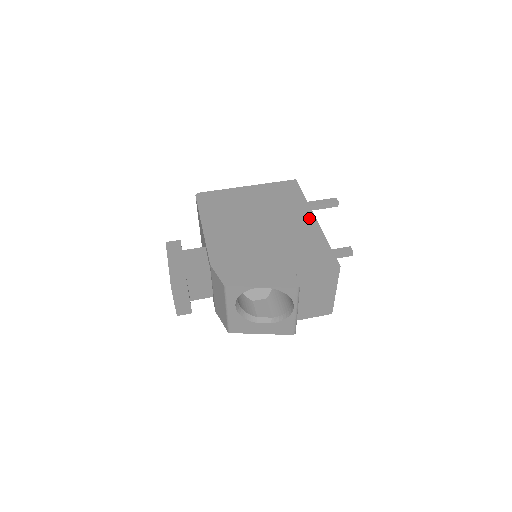
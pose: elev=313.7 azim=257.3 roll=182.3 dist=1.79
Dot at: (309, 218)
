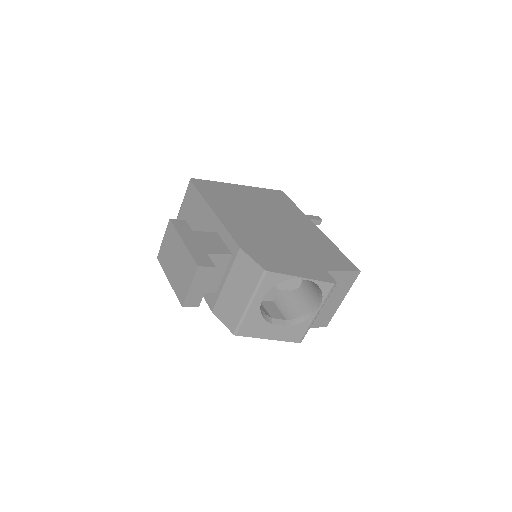
Dot at: (312, 225)
